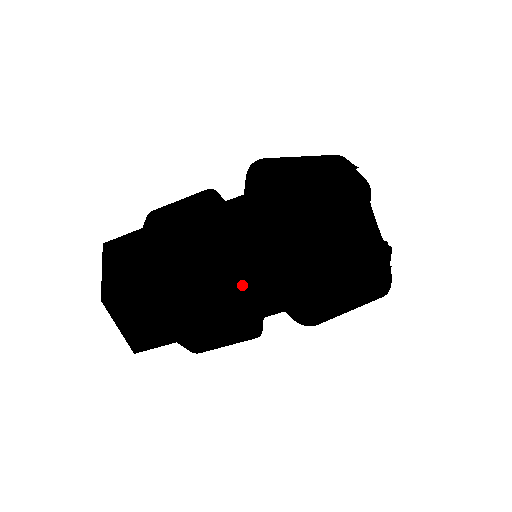
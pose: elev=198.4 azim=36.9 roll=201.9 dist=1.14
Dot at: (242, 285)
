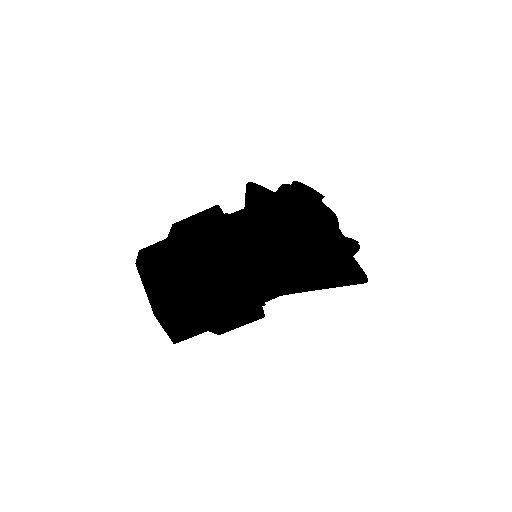
Dot at: (245, 241)
